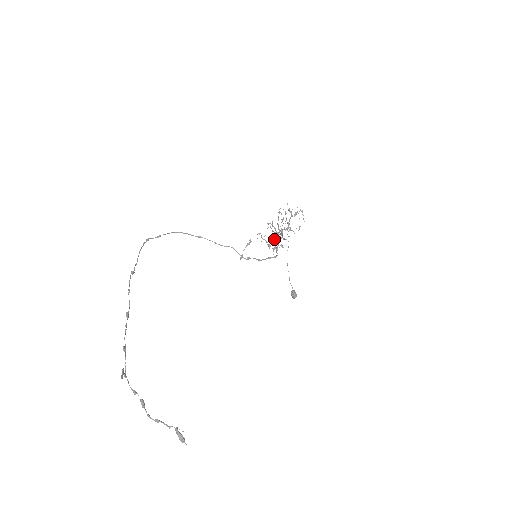
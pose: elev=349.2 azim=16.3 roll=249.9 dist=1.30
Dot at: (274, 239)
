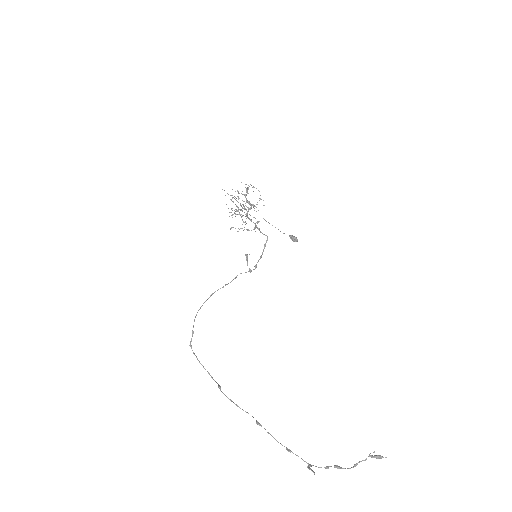
Dot at: (241, 216)
